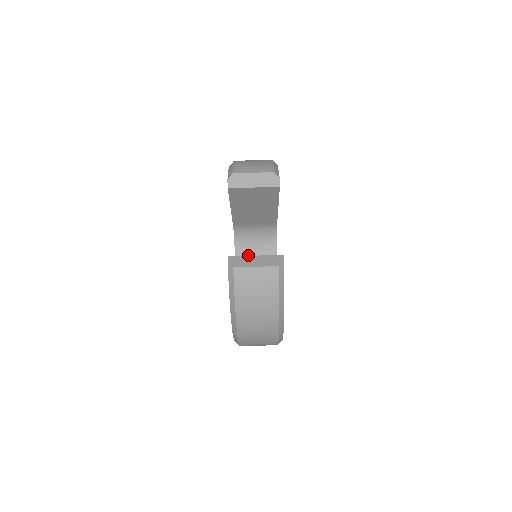
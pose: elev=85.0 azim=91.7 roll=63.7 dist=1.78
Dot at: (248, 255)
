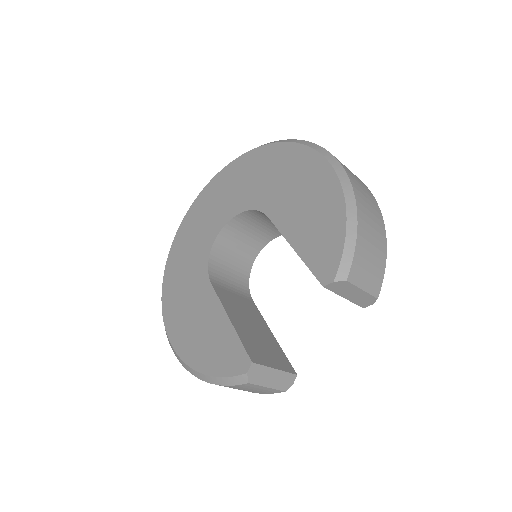
Dot at: (245, 225)
